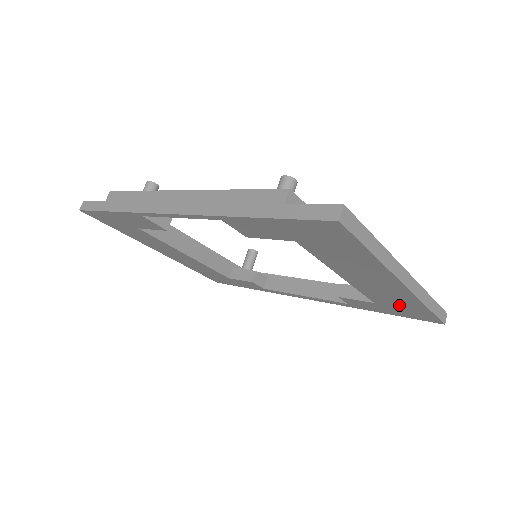
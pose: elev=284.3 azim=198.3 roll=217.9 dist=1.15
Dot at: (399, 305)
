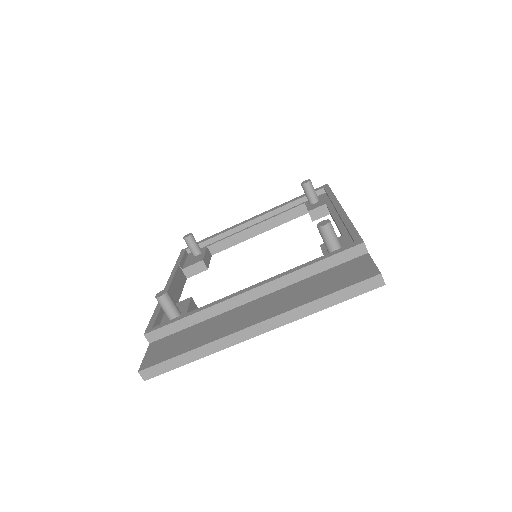
Dot at: occluded
